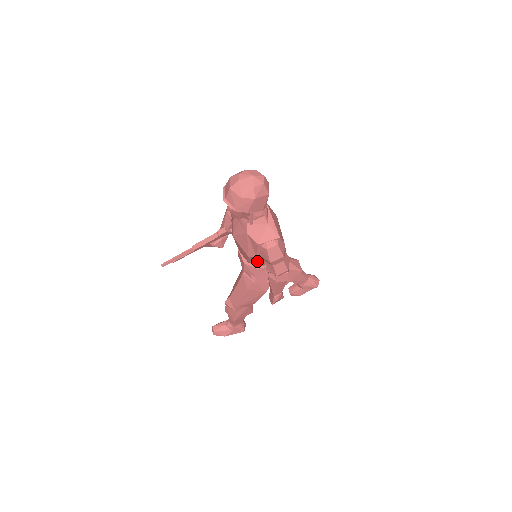
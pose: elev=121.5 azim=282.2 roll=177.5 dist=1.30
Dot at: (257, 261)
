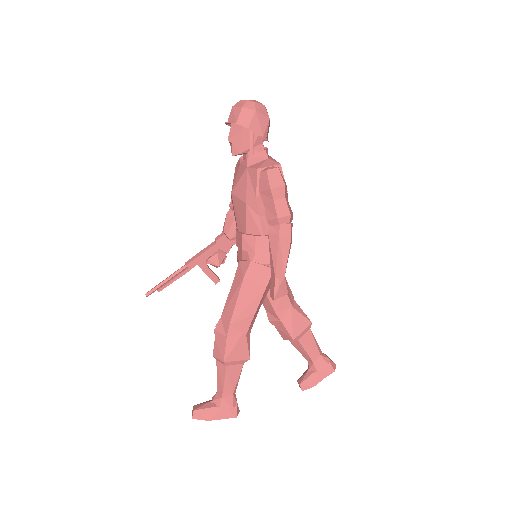
Dot at: (256, 219)
